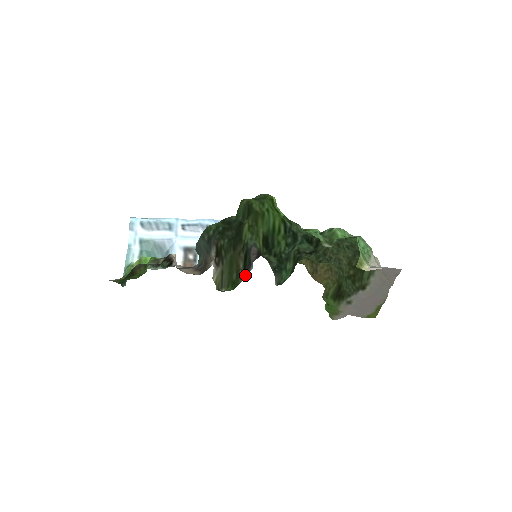
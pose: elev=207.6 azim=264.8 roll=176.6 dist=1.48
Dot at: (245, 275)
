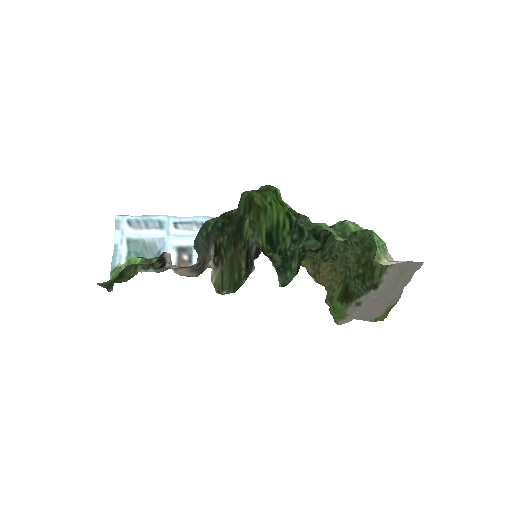
Dot at: (247, 276)
